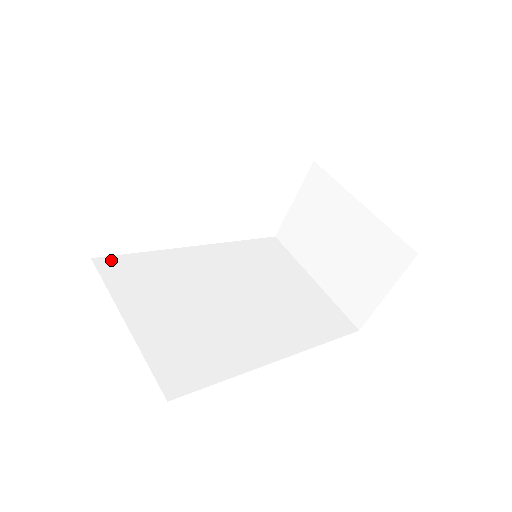
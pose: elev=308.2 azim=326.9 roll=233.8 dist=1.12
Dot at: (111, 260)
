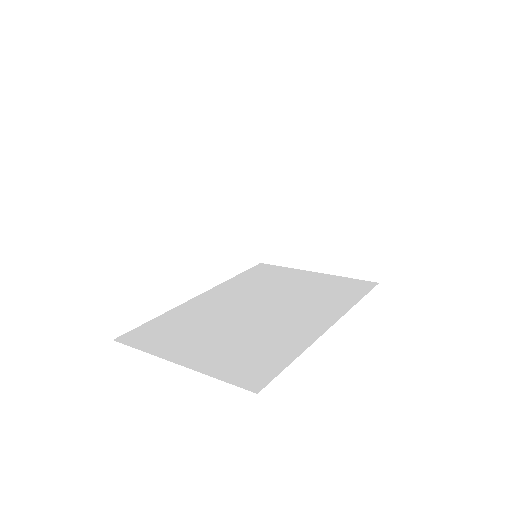
Dot at: (132, 333)
